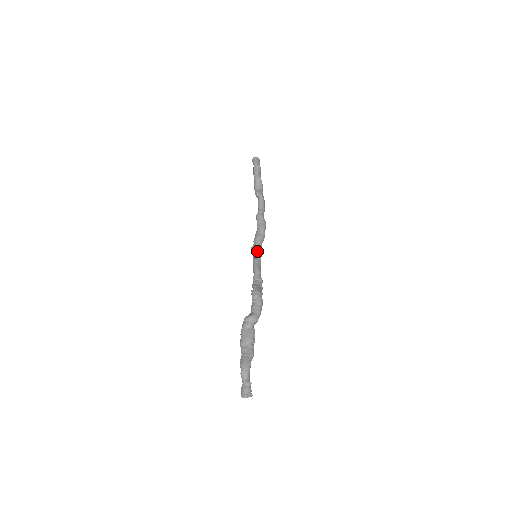
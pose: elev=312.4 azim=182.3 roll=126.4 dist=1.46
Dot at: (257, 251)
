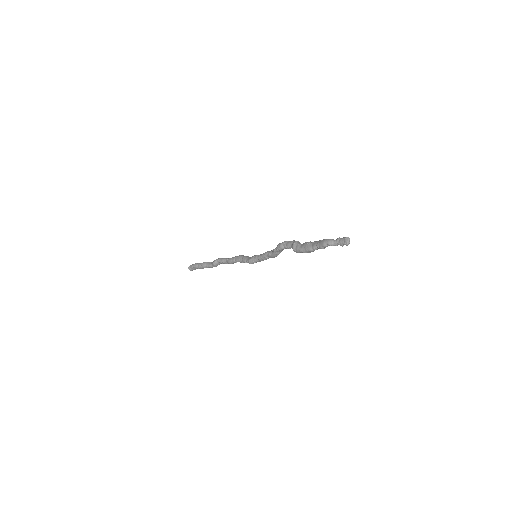
Dot at: (253, 257)
